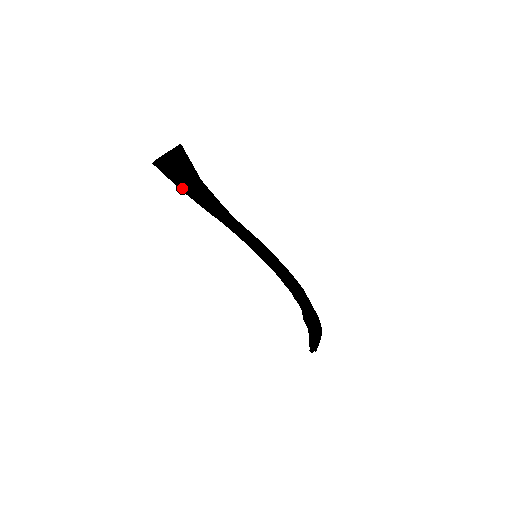
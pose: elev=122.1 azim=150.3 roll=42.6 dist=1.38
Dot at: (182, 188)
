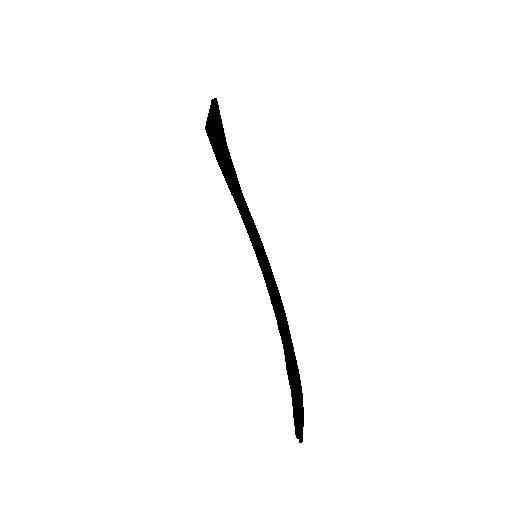
Dot at: (217, 158)
